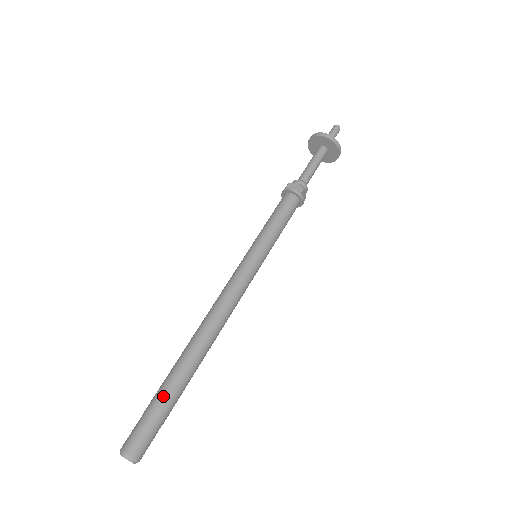
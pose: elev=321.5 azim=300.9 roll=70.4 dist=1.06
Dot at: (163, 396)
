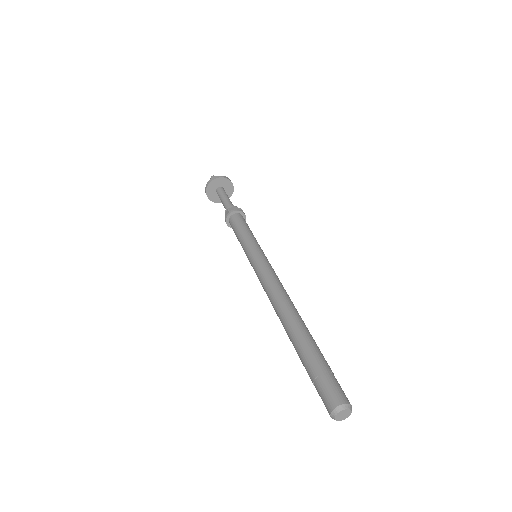
Dot at: (318, 354)
